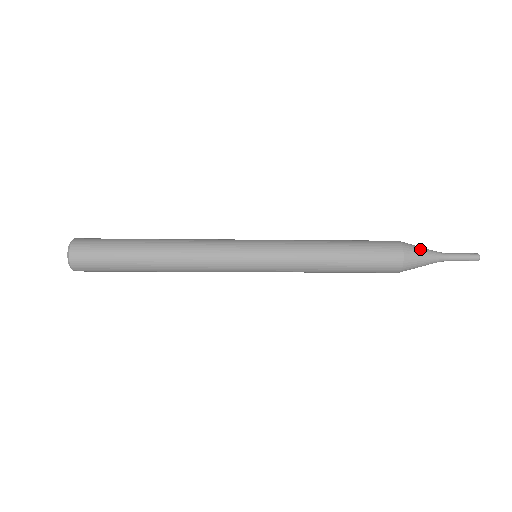
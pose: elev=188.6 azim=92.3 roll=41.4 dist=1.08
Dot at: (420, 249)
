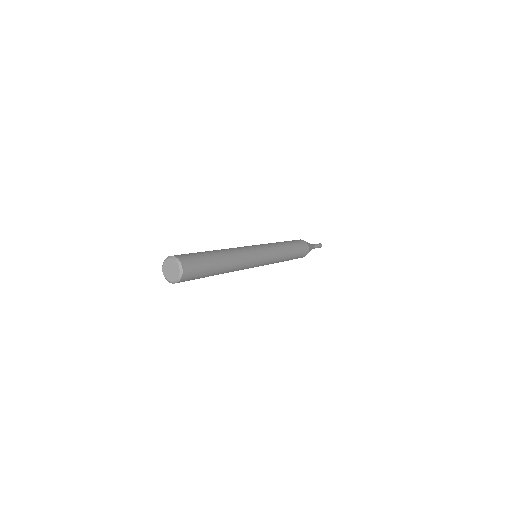
Dot at: (311, 247)
